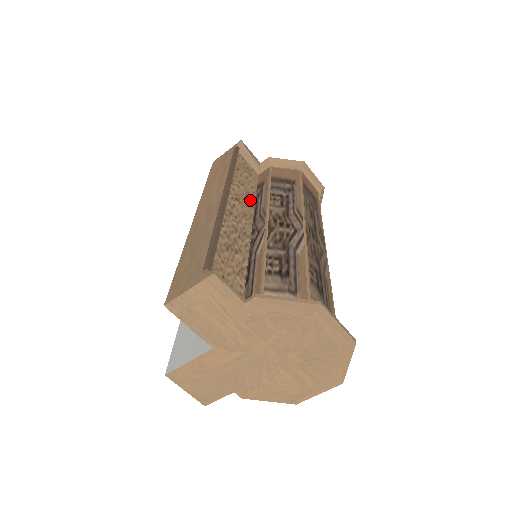
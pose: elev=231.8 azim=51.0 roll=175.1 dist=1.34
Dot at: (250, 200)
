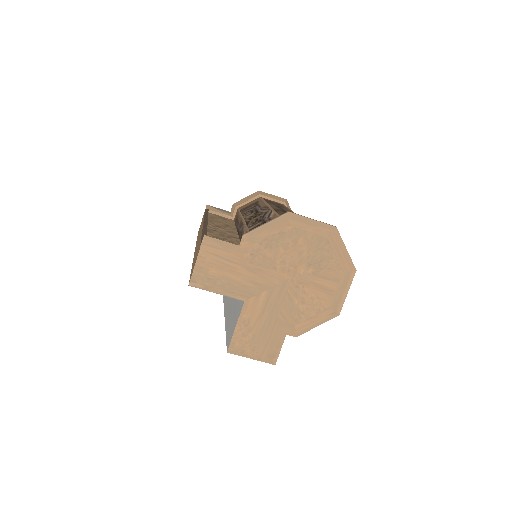
Dot at: occluded
